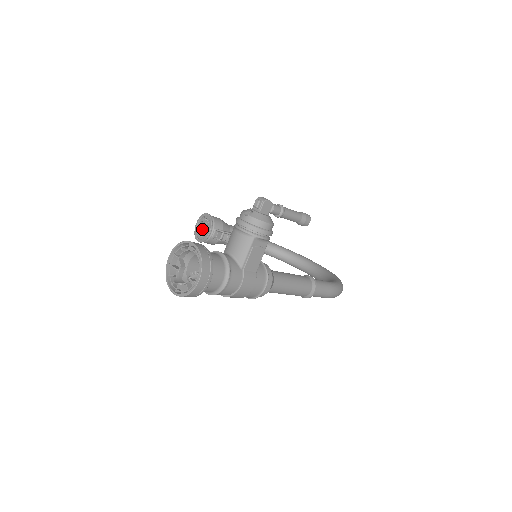
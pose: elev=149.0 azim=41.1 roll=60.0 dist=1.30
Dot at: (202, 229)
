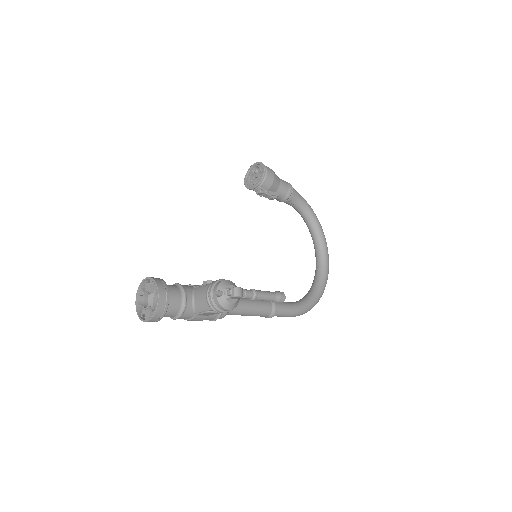
Dot at: (253, 175)
